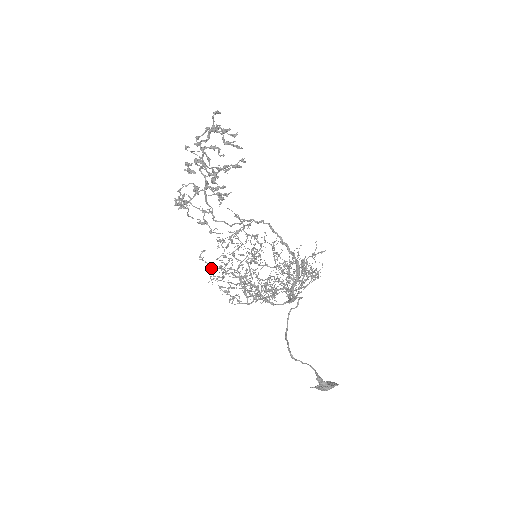
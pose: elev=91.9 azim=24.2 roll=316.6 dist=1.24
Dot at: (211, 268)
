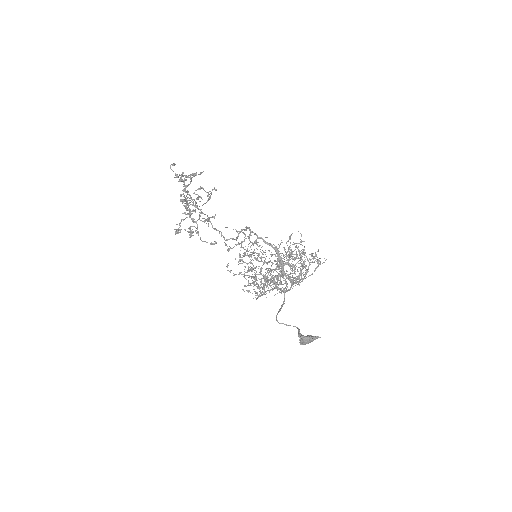
Dot at: occluded
